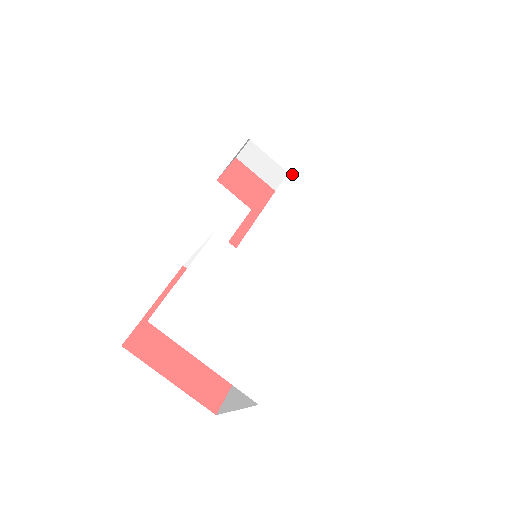
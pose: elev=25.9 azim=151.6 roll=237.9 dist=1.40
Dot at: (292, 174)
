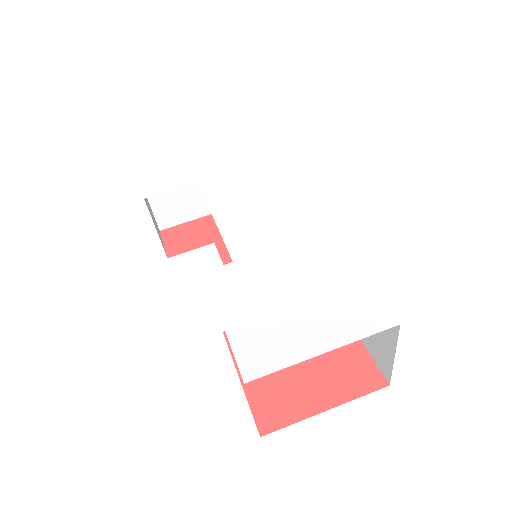
Dot at: (201, 180)
